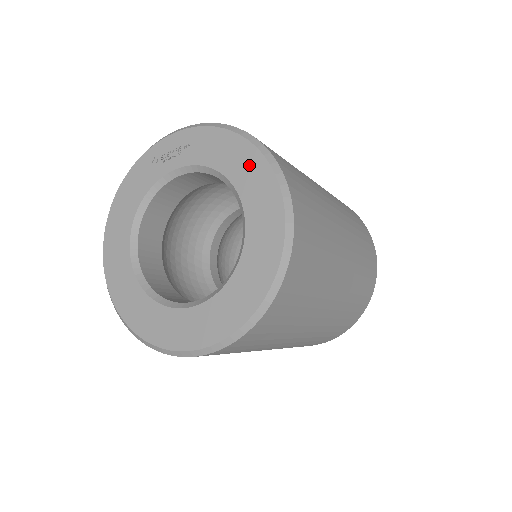
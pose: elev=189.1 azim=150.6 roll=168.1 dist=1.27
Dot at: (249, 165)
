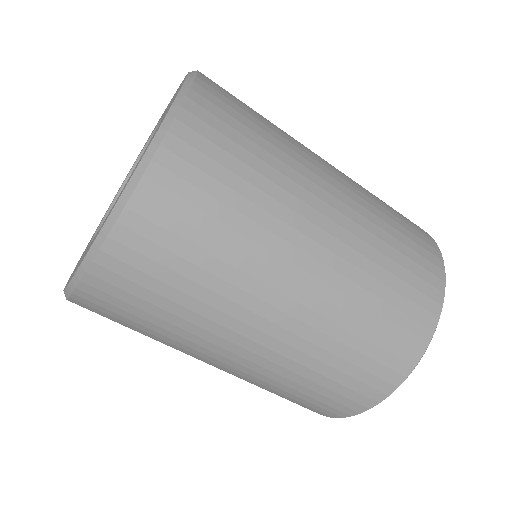
Dot at: occluded
